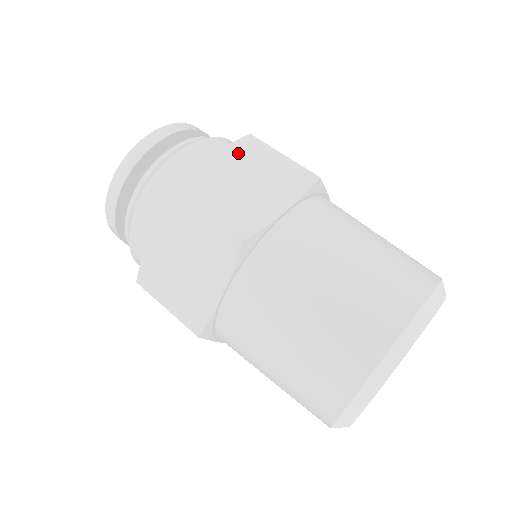
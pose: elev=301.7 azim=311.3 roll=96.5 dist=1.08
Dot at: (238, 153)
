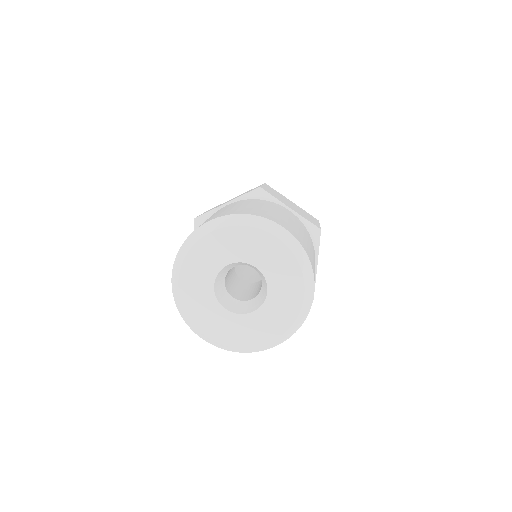
Dot at: occluded
